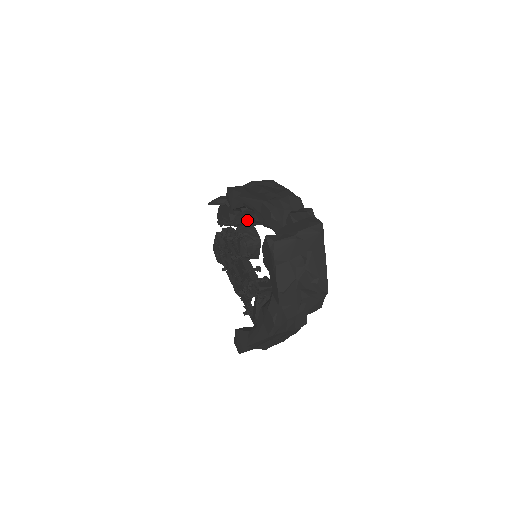
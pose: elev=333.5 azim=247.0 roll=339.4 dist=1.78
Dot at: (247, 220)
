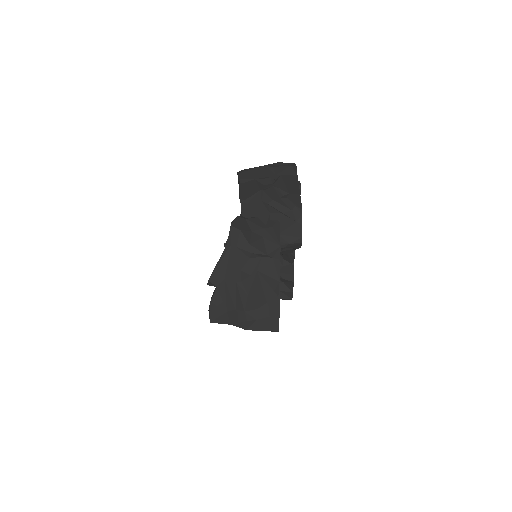
Dot at: occluded
